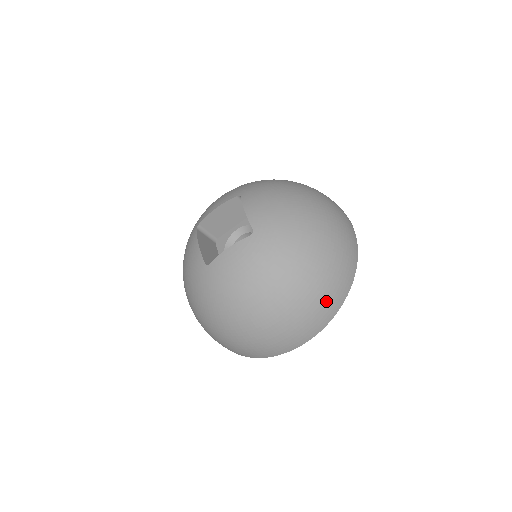
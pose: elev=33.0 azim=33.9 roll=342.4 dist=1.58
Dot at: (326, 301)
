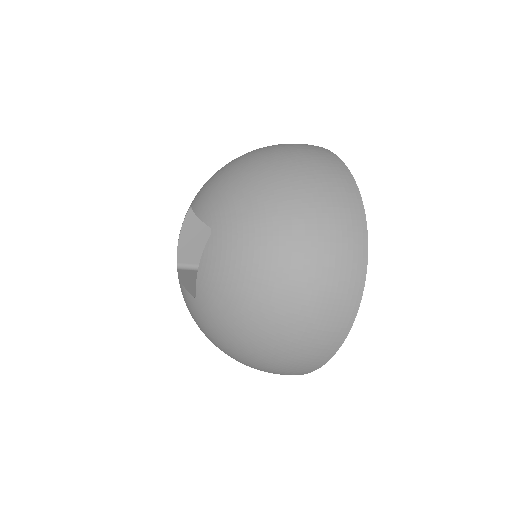
Dot at: occluded
